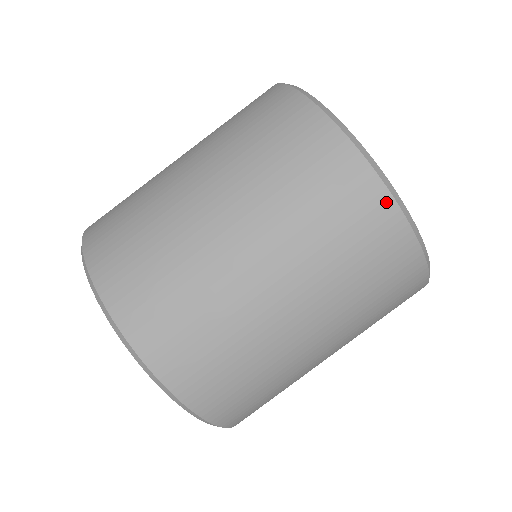
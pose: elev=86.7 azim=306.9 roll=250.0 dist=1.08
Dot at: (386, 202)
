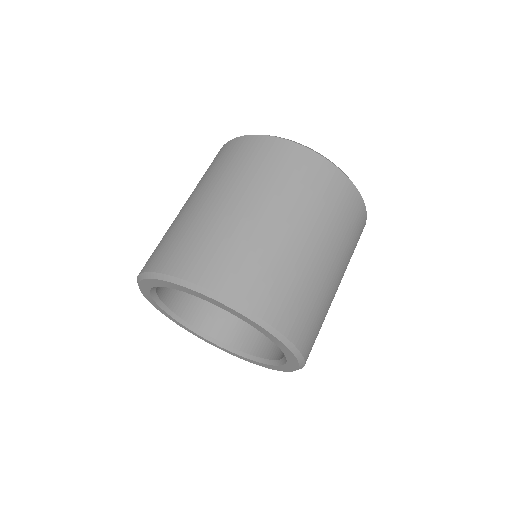
Dot at: (359, 199)
